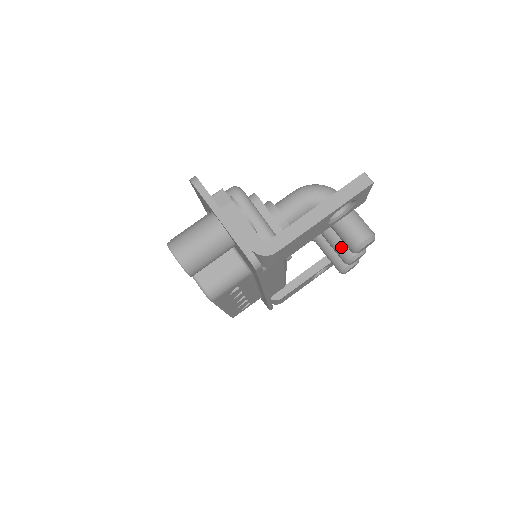
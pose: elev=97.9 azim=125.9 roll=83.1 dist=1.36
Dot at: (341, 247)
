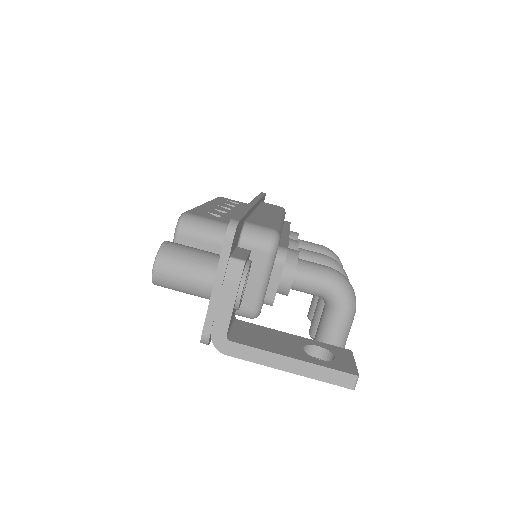
Dot at: (318, 324)
